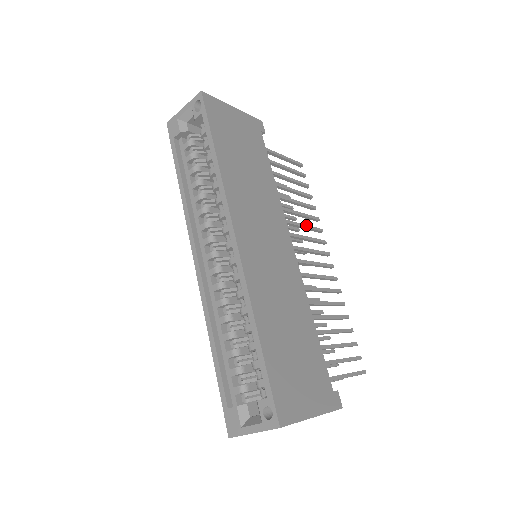
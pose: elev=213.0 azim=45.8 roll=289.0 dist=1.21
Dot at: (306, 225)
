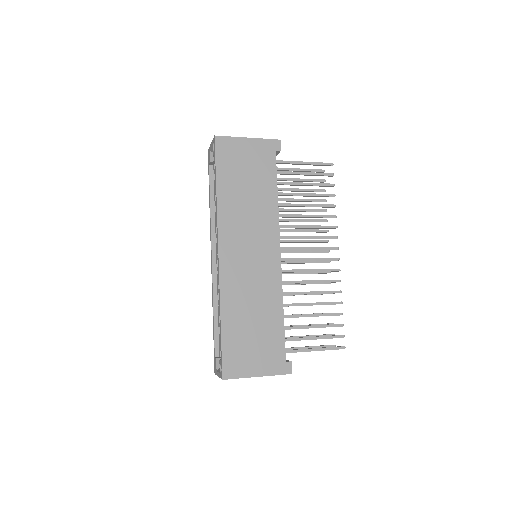
Dot at: (314, 226)
